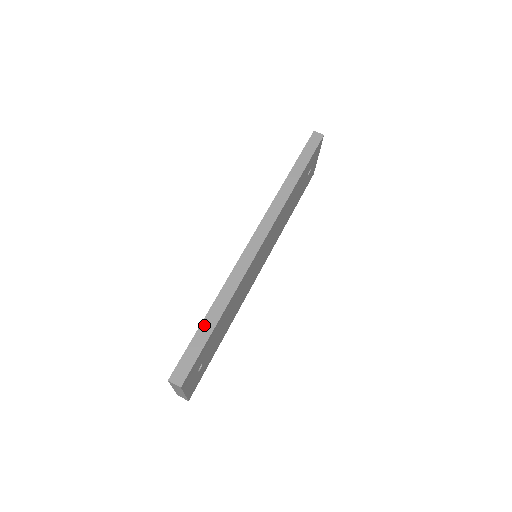
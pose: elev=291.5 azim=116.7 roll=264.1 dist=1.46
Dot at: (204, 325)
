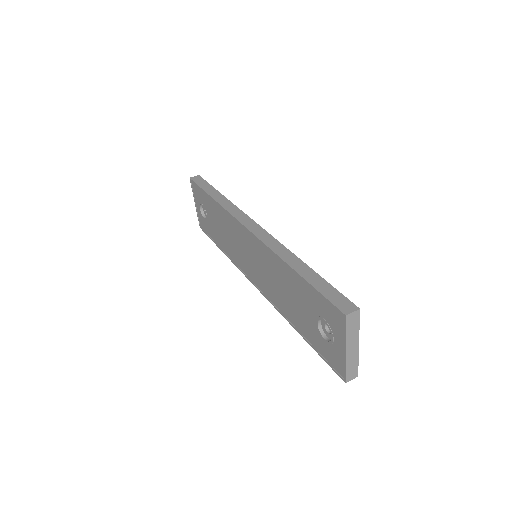
Dot at: (306, 276)
